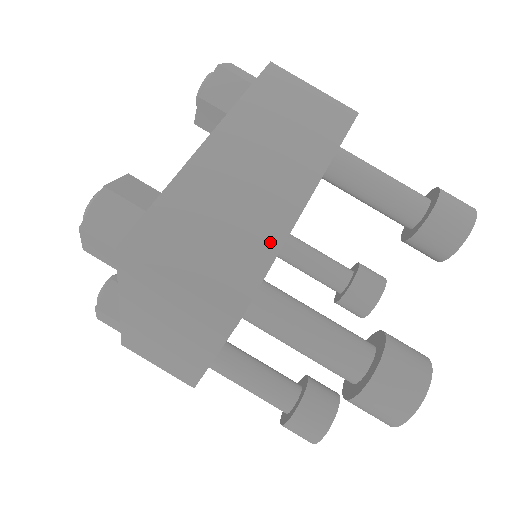
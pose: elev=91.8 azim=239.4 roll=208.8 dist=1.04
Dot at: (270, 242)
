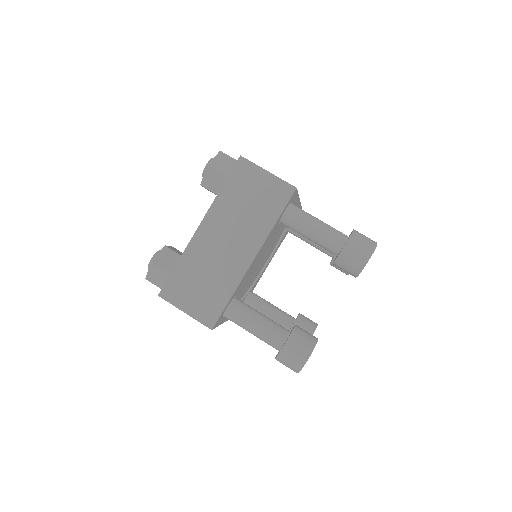
Dot at: (229, 288)
